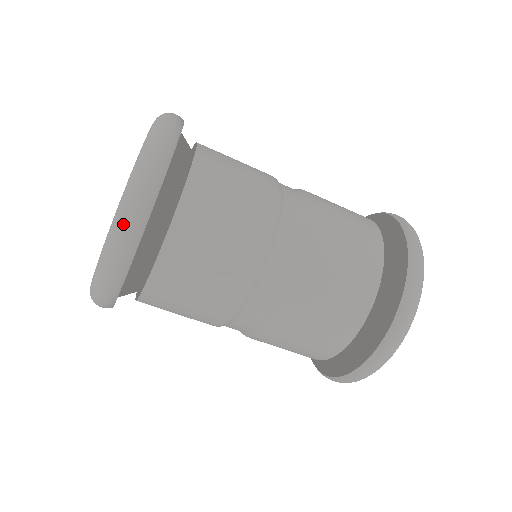
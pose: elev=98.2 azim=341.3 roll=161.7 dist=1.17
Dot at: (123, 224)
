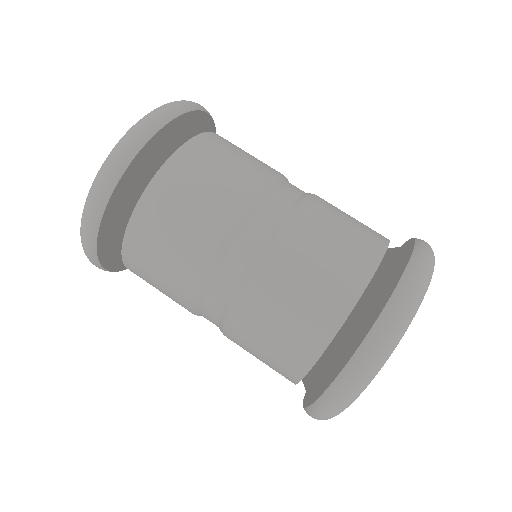
Dot at: (82, 244)
